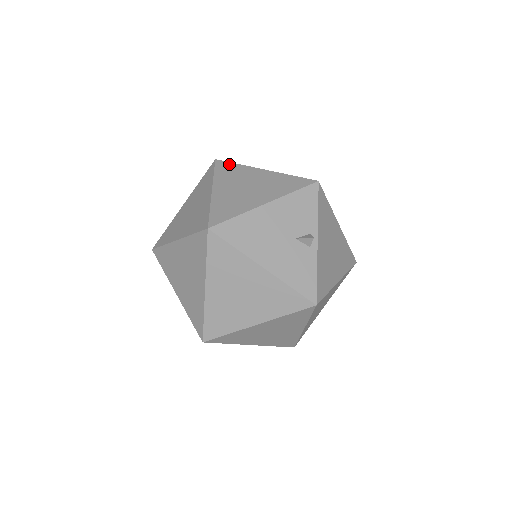
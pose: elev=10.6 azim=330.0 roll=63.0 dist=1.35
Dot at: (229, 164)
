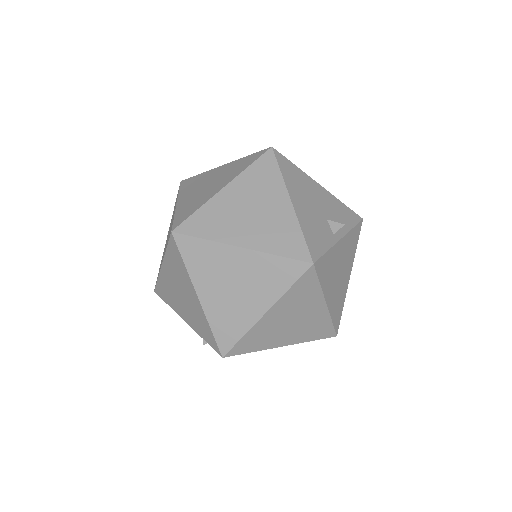
Dot at: occluded
